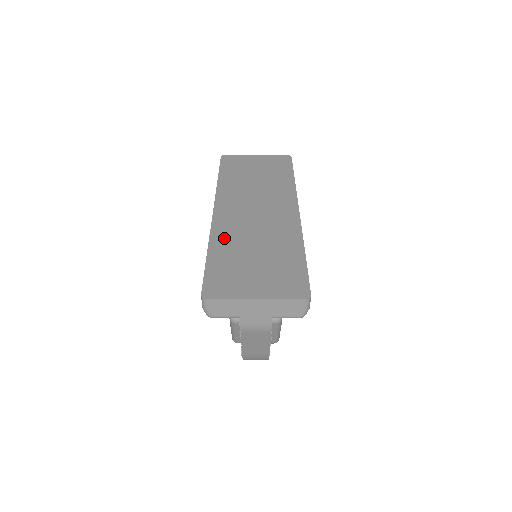
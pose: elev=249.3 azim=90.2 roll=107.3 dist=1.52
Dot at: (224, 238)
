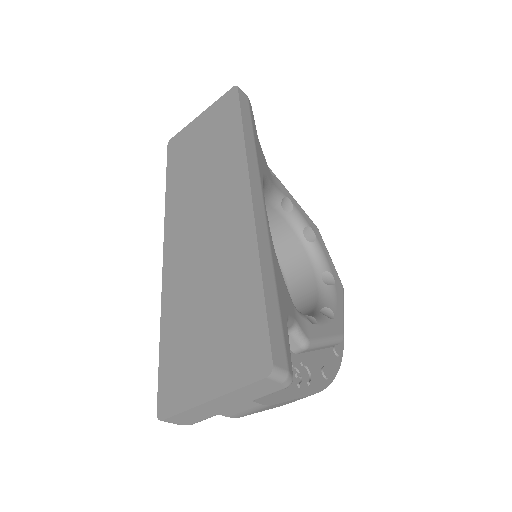
Dot at: (174, 295)
